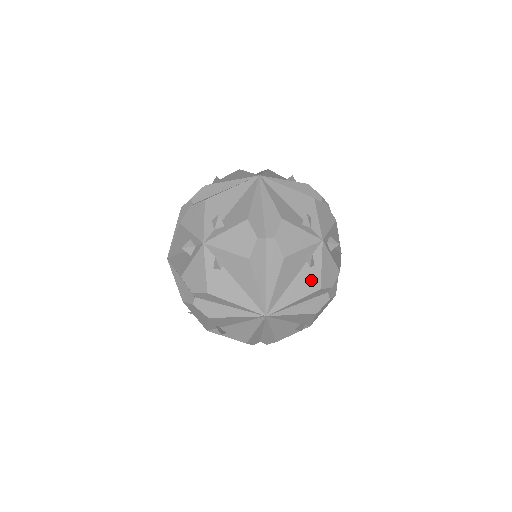
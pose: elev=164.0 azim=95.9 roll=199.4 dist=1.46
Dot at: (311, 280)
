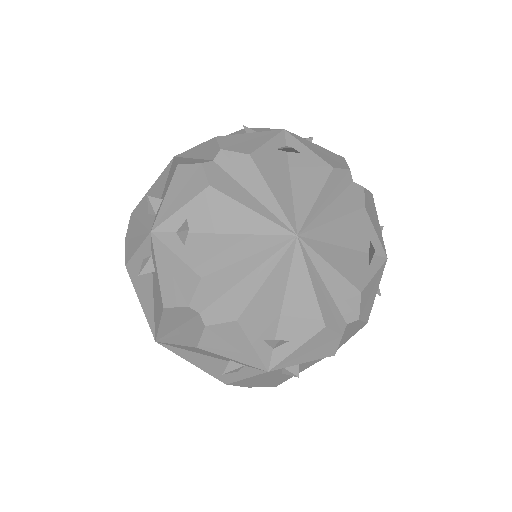
Dot at: occluded
